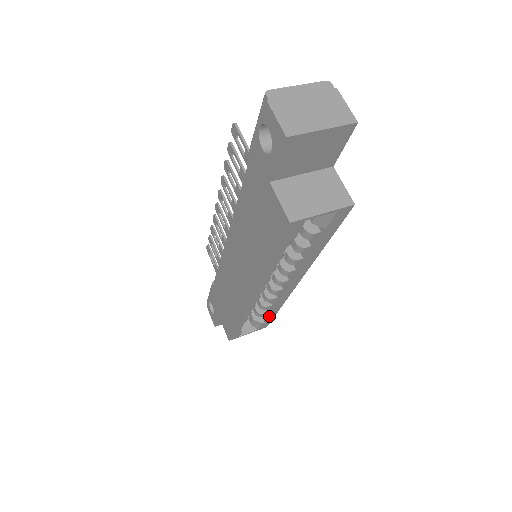
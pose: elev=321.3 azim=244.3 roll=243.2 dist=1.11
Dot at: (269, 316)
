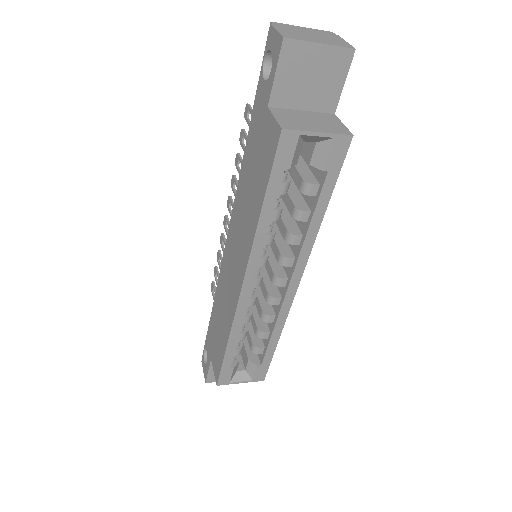
Dot at: (266, 351)
